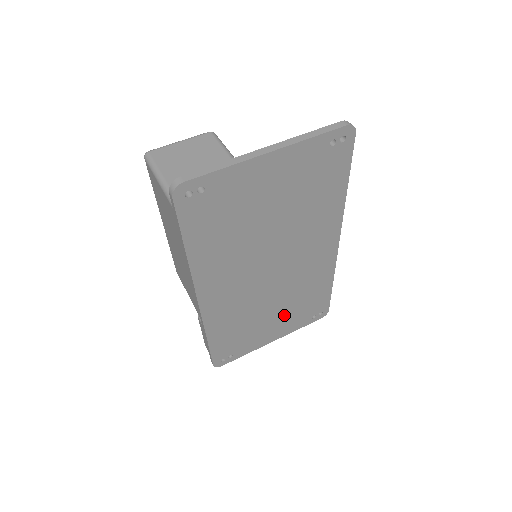
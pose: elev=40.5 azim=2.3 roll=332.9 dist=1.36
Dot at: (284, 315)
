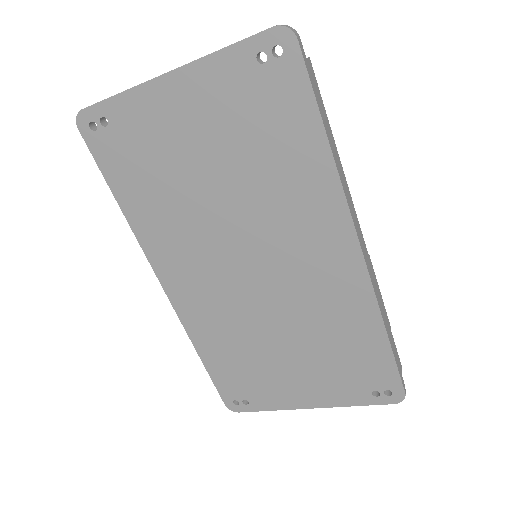
Dot at: (311, 364)
